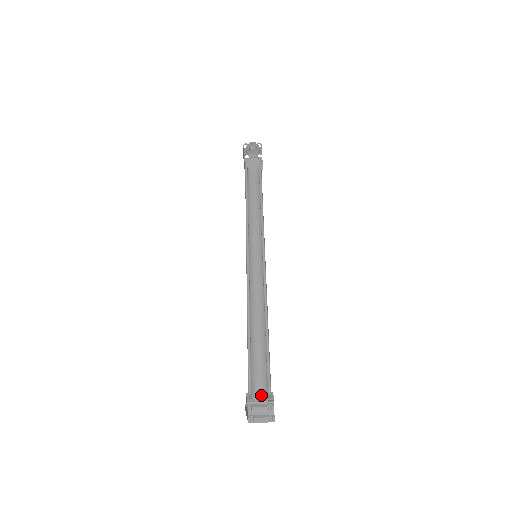
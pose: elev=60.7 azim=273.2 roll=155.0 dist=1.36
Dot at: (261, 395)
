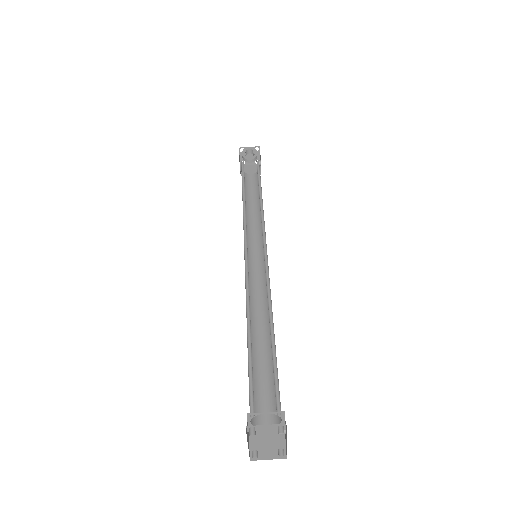
Dot at: (267, 420)
